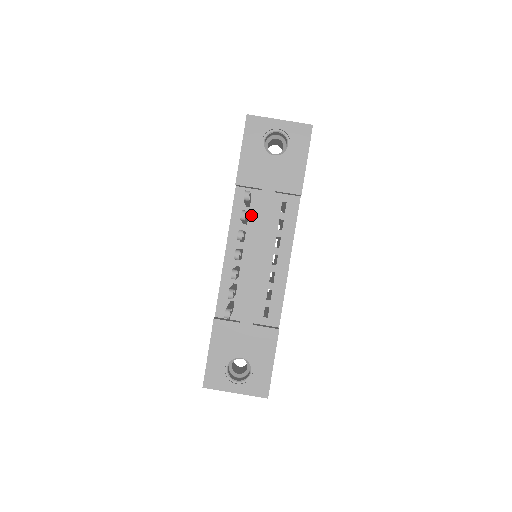
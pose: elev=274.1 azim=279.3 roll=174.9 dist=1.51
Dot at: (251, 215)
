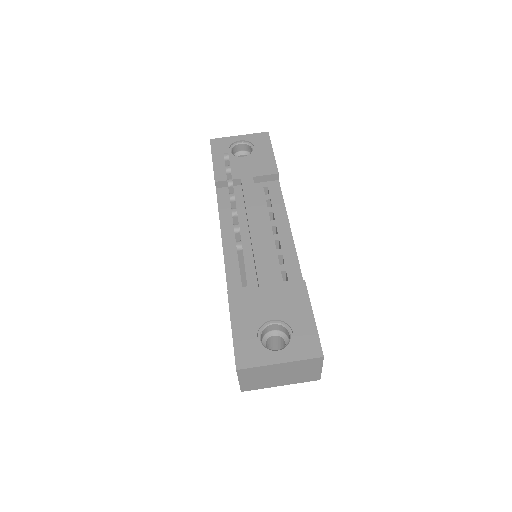
Dot at: (238, 204)
